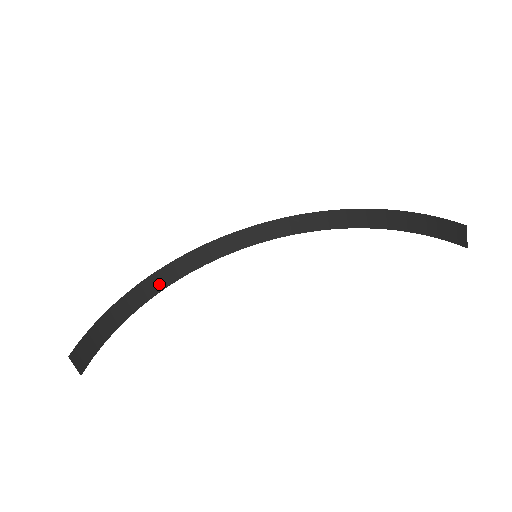
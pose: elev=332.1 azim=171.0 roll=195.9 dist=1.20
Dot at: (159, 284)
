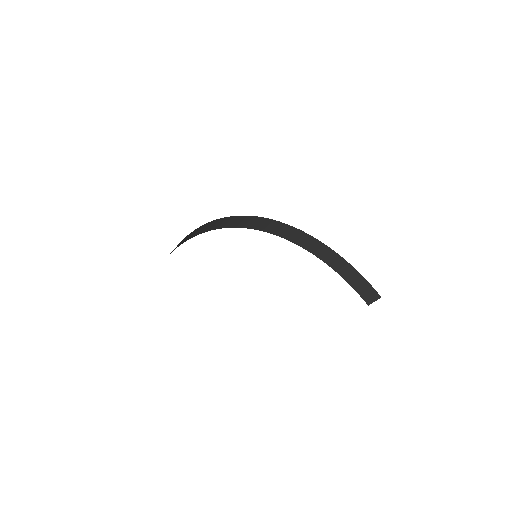
Dot at: occluded
